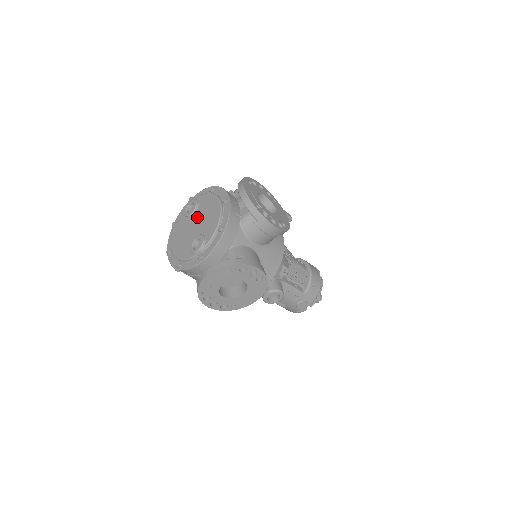
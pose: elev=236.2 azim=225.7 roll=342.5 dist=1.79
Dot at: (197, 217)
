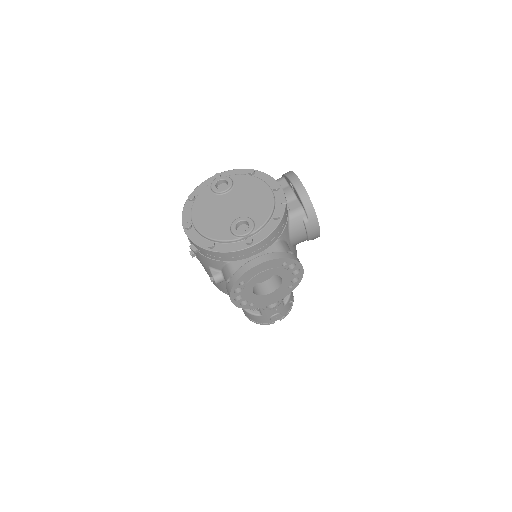
Dot at: (235, 197)
